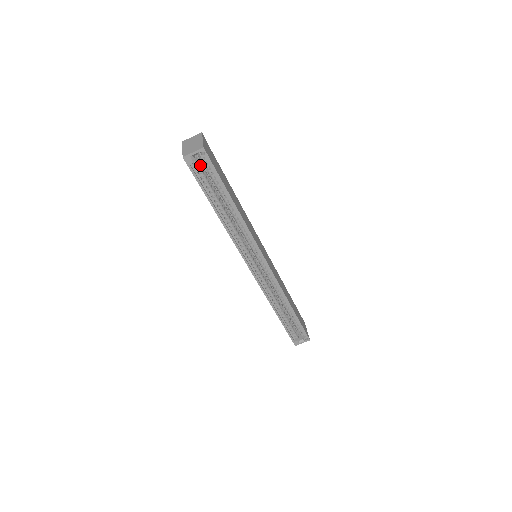
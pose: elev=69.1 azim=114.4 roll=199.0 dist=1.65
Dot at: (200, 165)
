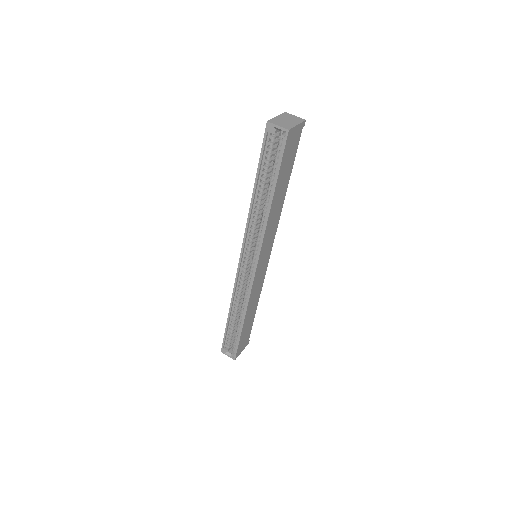
Dot at: (277, 142)
